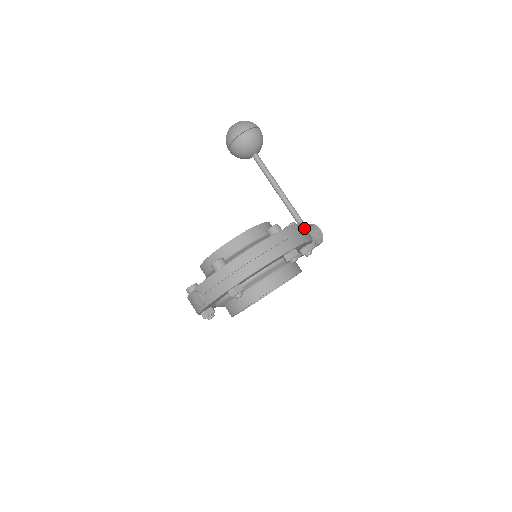
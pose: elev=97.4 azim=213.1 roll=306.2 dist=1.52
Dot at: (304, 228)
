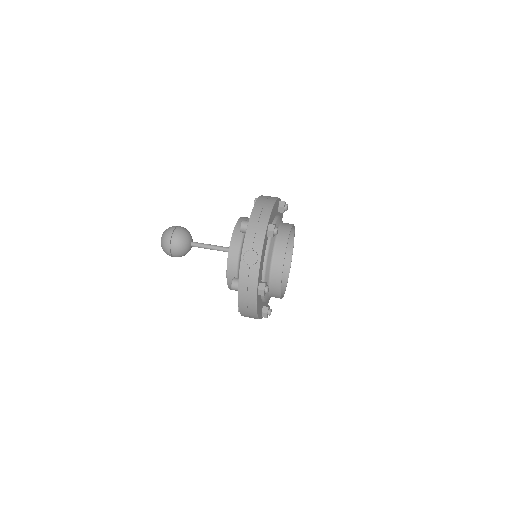
Dot at: occluded
